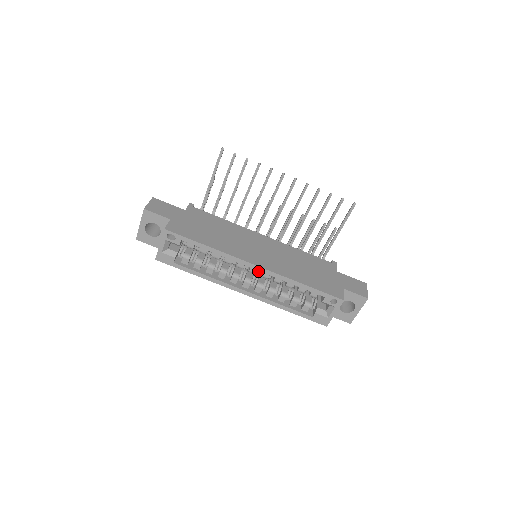
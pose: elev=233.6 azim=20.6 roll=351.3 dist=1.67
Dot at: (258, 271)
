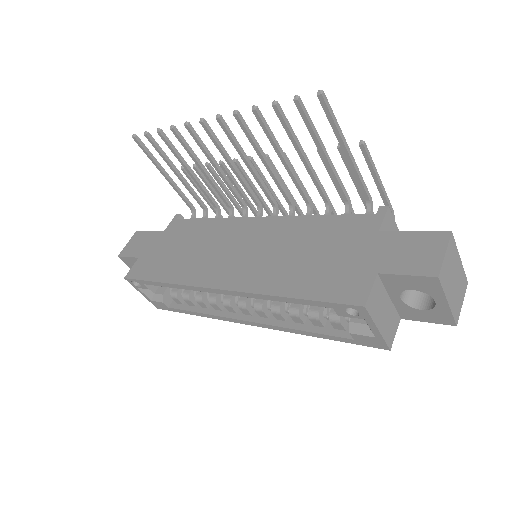
Dot at: occluded
